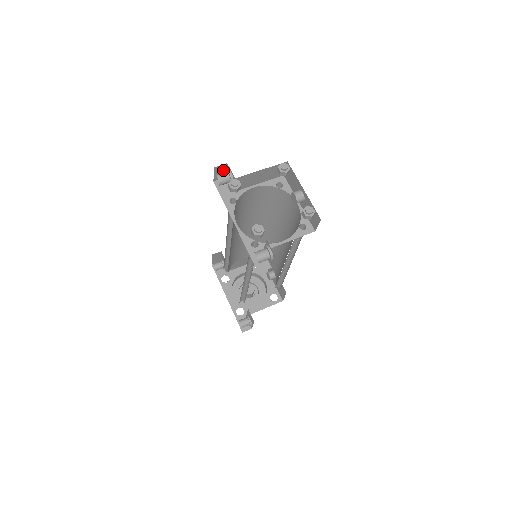
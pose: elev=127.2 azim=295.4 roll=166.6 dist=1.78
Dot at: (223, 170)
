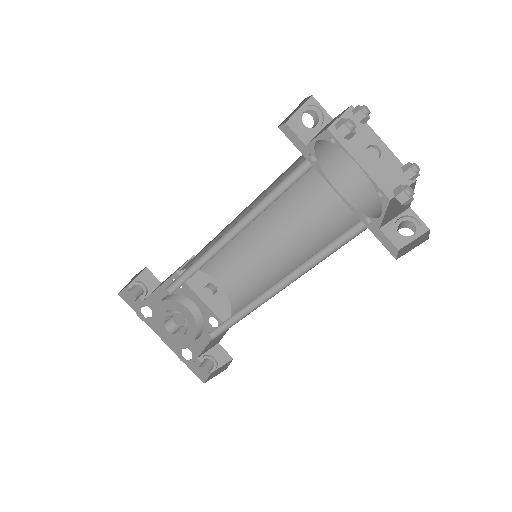
Dot at: (298, 107)
